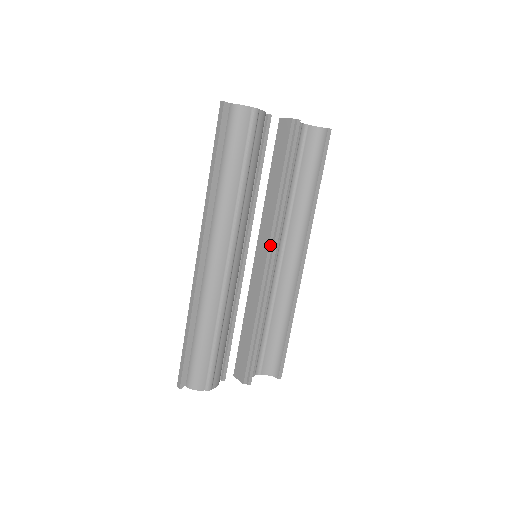
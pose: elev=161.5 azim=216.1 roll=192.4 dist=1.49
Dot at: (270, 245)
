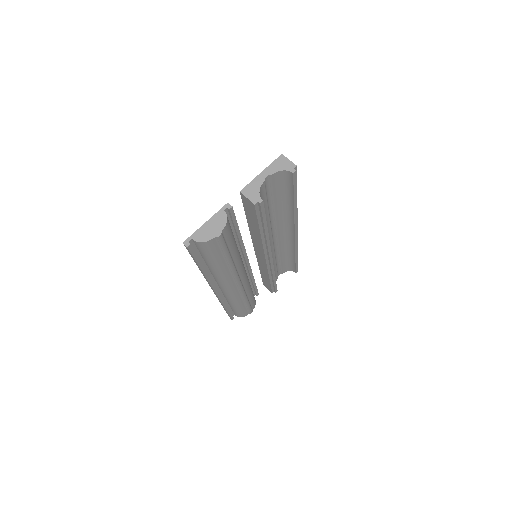
Dot at: (265, 254)
